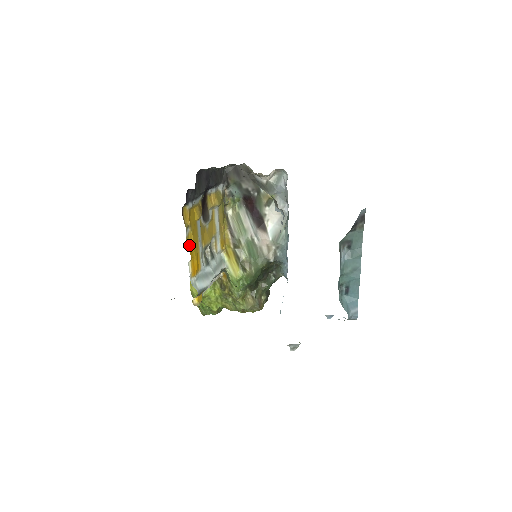
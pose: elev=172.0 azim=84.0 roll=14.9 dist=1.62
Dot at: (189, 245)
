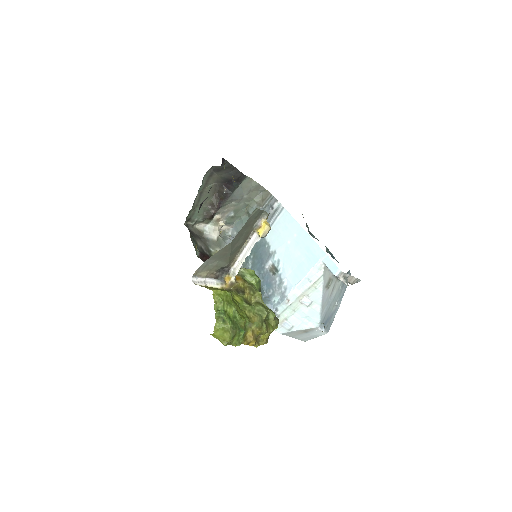
Dot at: occluded
